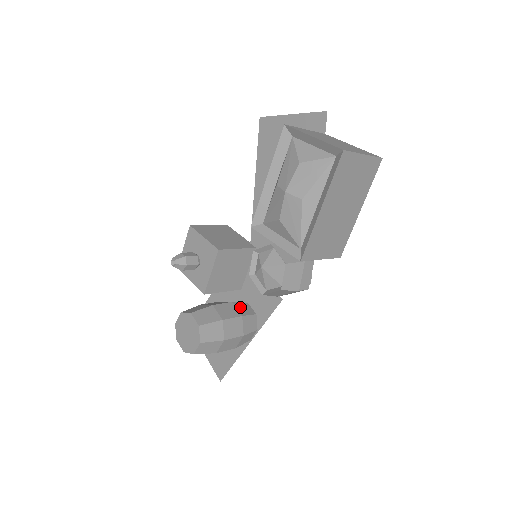
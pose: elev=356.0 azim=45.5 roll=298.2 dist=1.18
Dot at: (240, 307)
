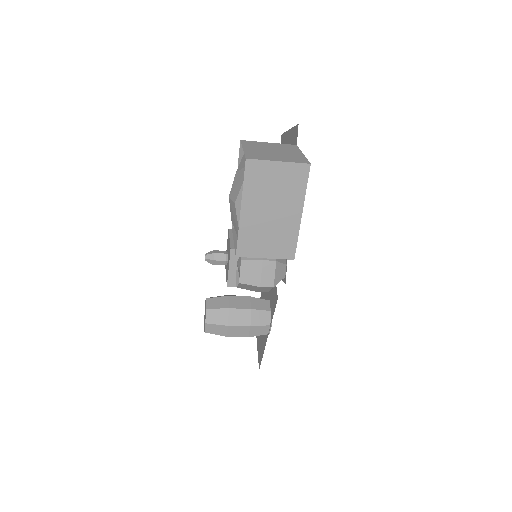
Dot at: (256, 302)
